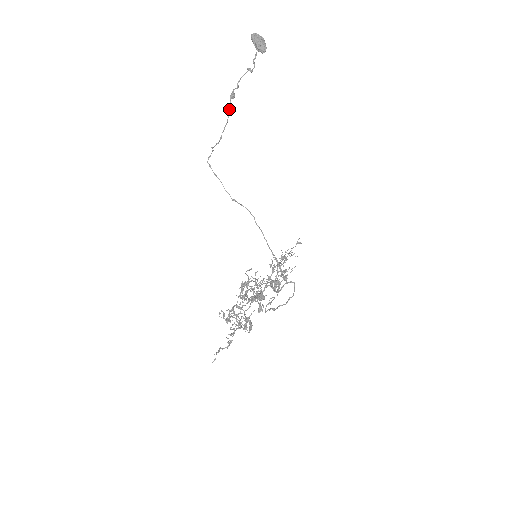
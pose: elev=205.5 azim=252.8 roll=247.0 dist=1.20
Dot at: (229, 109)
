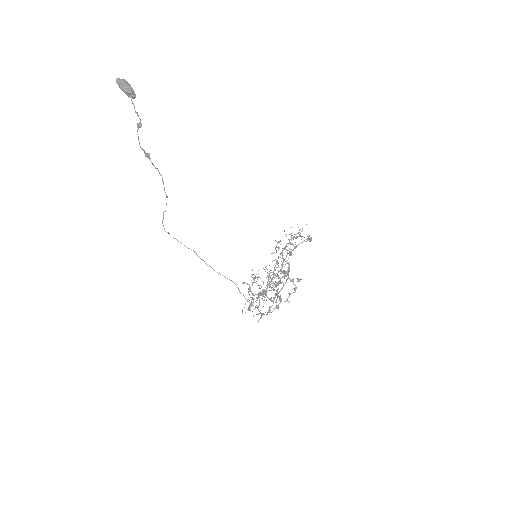
Dot at: (155, 167)
